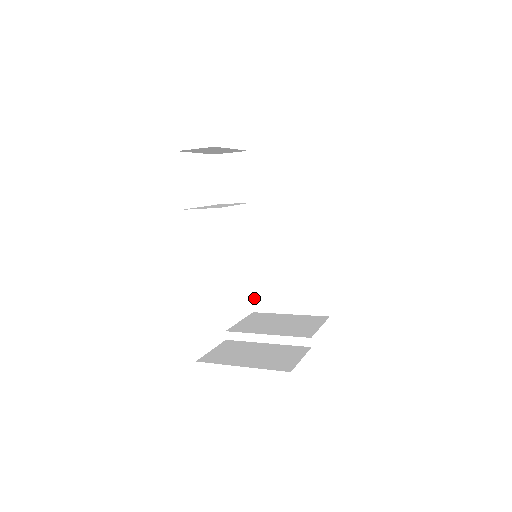
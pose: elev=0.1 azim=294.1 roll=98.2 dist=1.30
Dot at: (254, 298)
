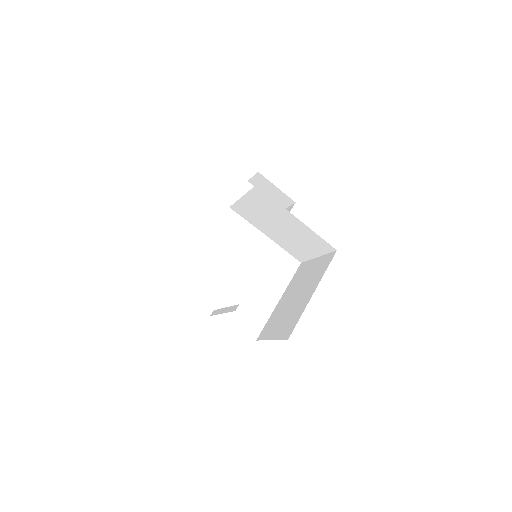
Dot at: (263, 329)
